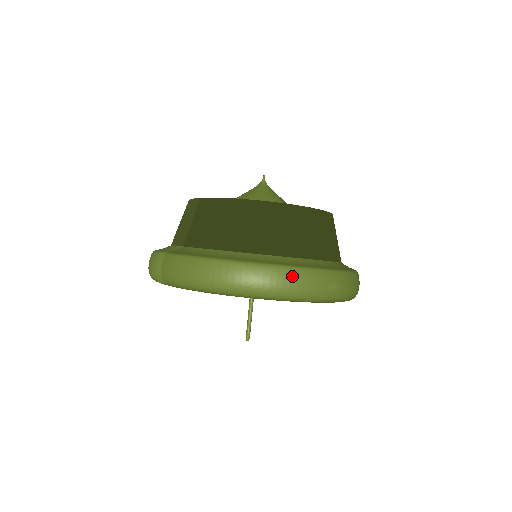
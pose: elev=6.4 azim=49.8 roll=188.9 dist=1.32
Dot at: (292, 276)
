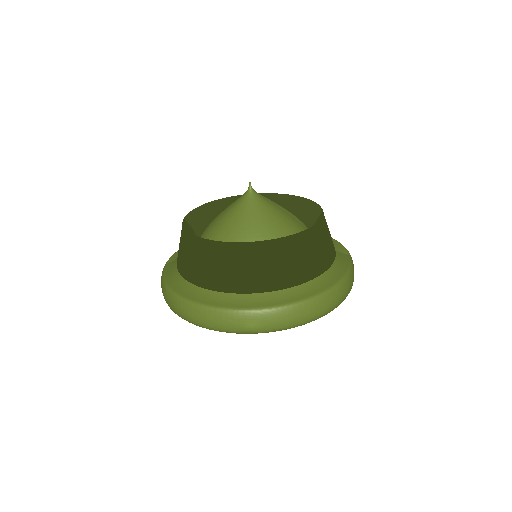
Dot at: (208, 315)
